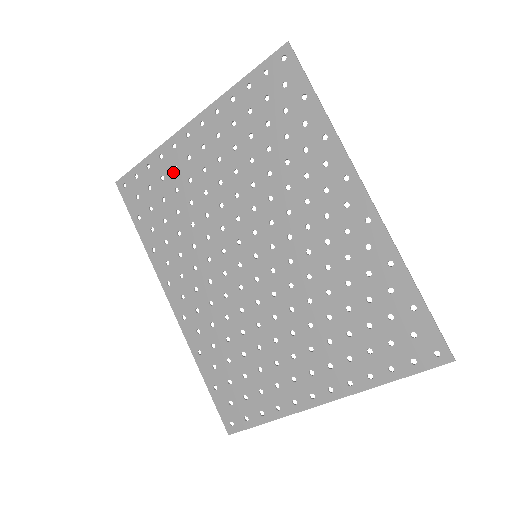
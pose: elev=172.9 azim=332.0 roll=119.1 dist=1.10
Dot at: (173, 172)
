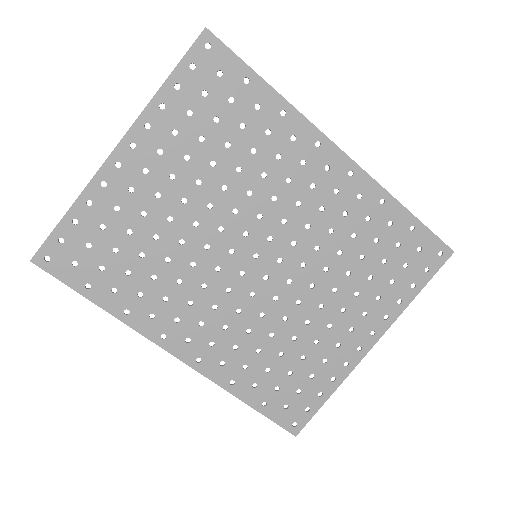
Dot at: (116, 214)
